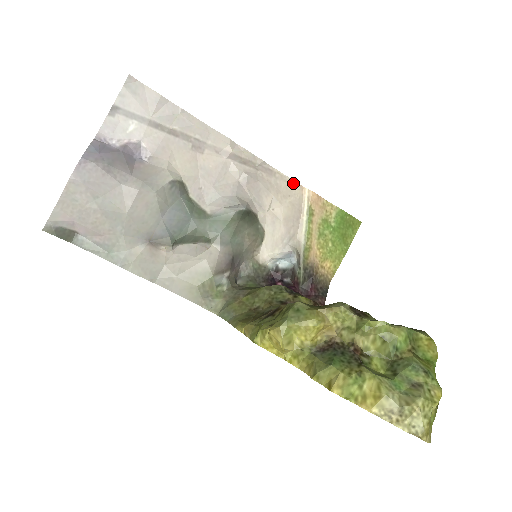
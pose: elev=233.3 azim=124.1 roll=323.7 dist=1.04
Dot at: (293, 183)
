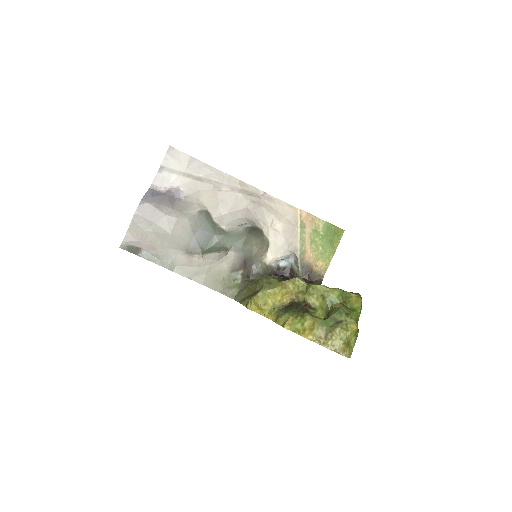
Dot at: (288, 206)
